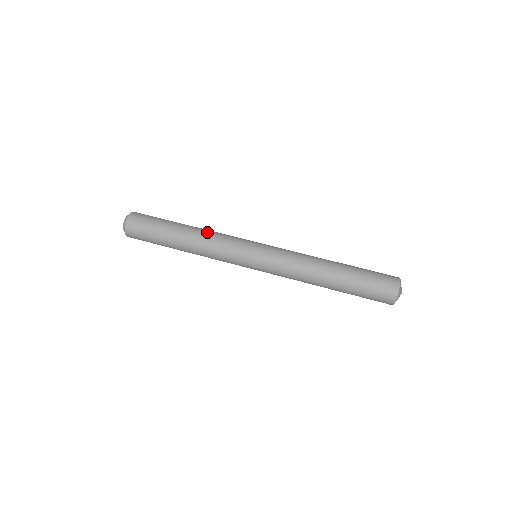
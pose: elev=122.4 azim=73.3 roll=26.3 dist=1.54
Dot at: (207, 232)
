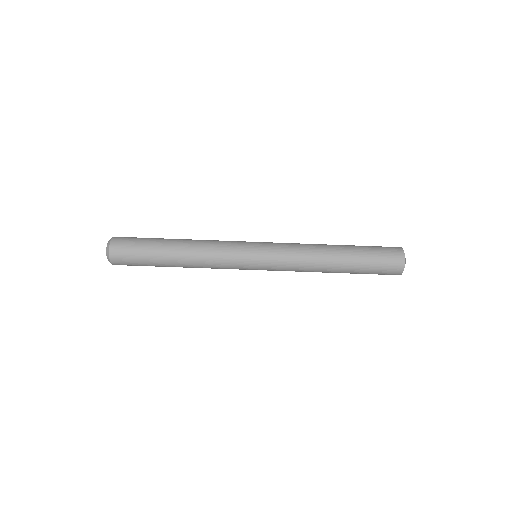
Dot at: (199, 256)
